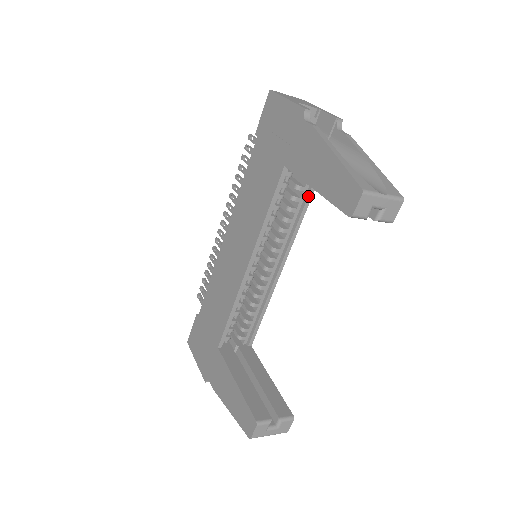
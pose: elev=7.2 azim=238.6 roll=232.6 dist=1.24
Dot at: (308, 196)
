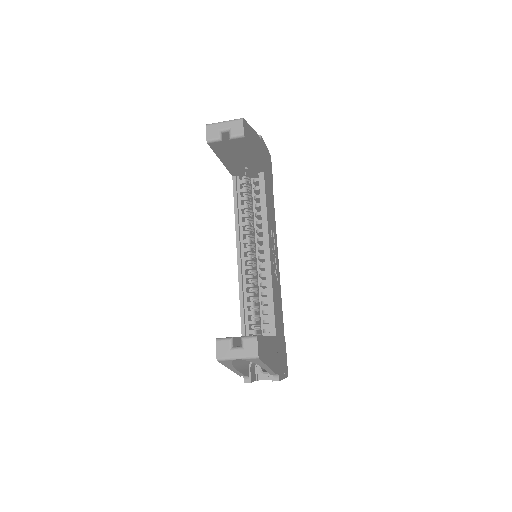
Dot at: (262, 190)
